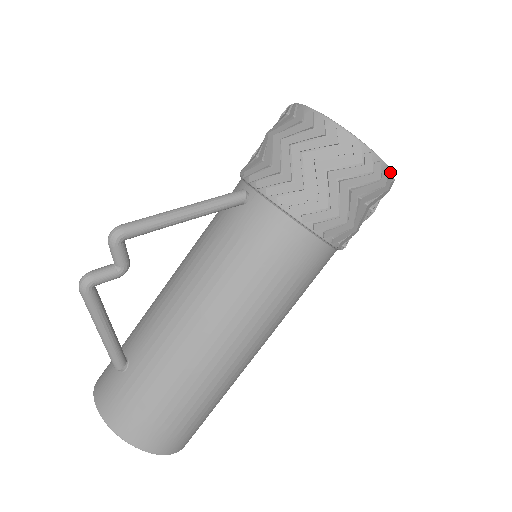
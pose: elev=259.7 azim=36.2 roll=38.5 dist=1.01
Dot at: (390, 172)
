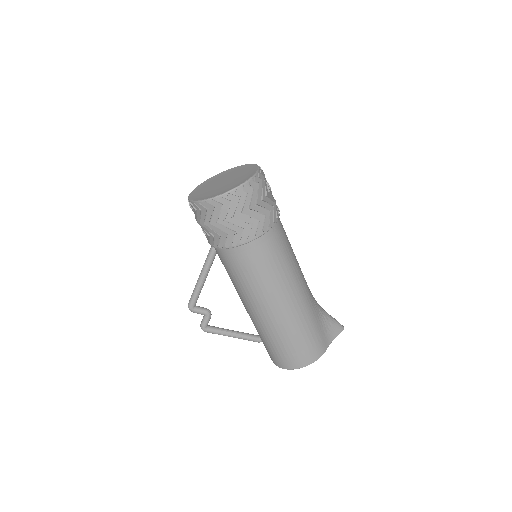
Dot at: (233, 190)
